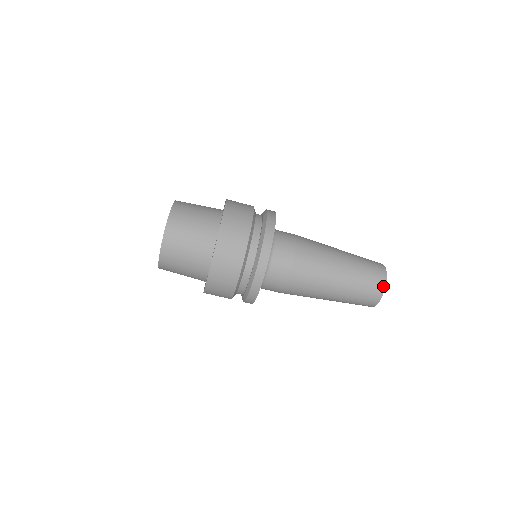
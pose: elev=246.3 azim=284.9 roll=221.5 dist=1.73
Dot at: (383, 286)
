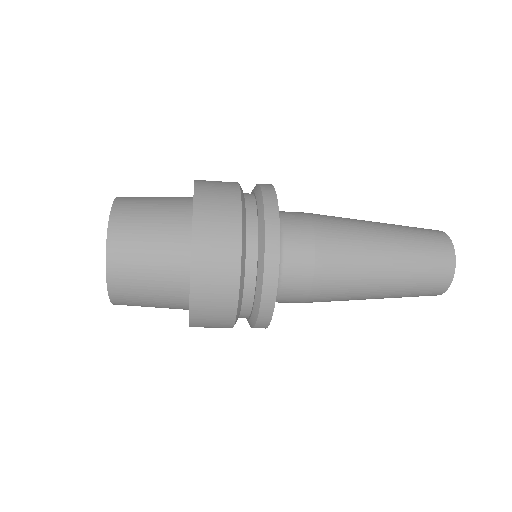
Dot at: occluded
